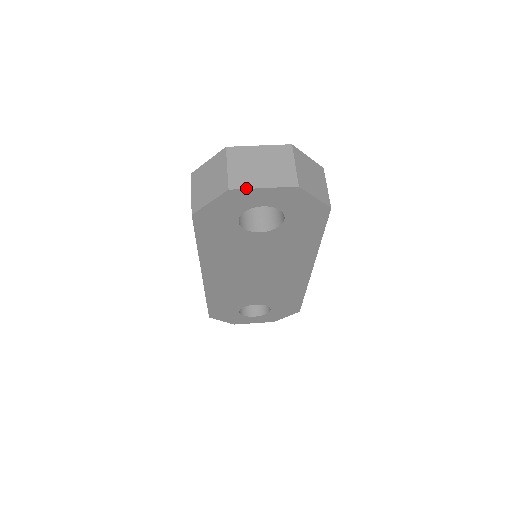
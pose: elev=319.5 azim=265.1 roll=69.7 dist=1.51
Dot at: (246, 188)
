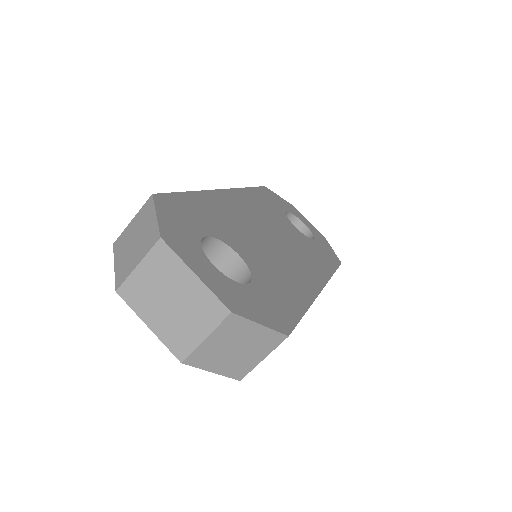
Dot at: (132, 308)
